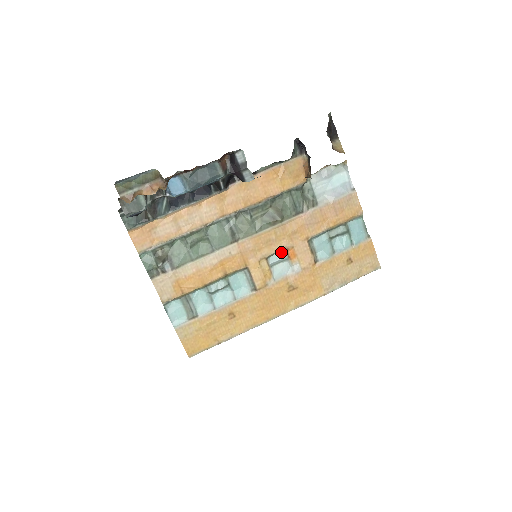
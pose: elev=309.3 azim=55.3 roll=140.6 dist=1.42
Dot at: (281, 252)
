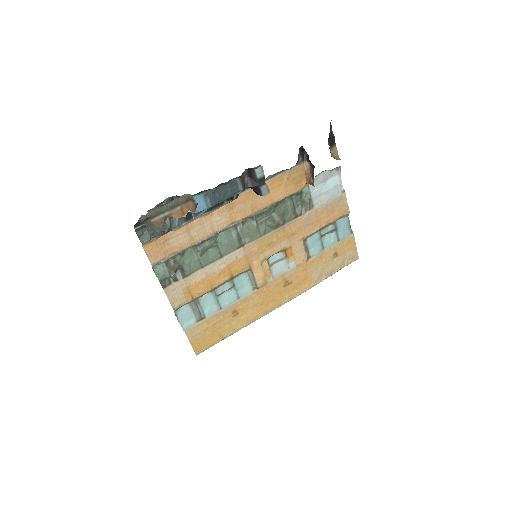
Dot at: (280, 252)
